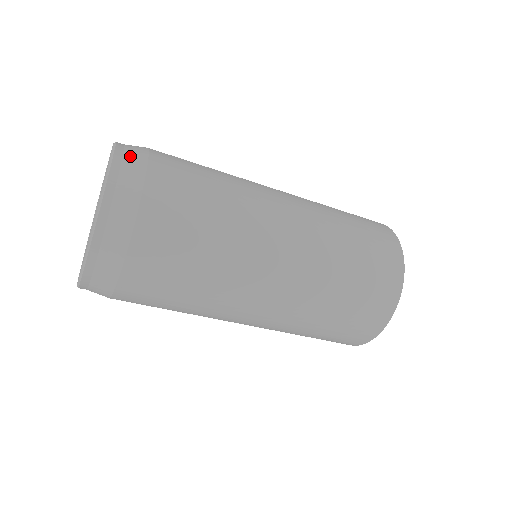
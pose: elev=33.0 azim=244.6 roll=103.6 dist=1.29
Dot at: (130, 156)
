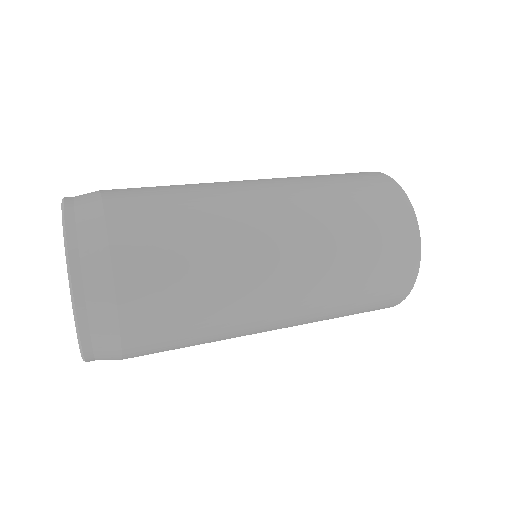
Dot at: (92, 287)
